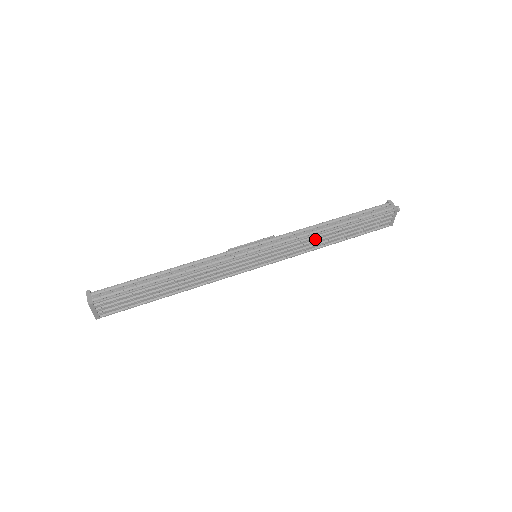
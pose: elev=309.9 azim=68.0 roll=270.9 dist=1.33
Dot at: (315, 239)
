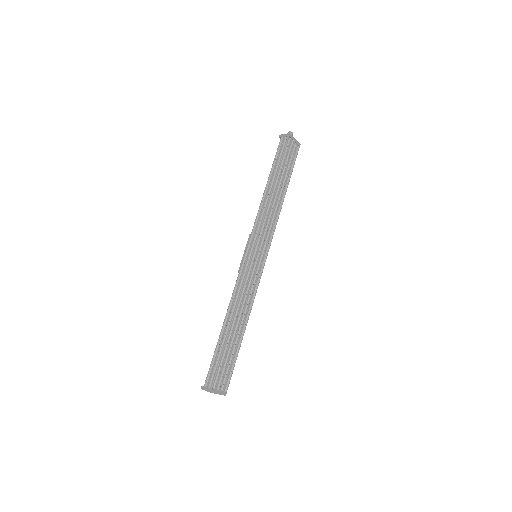
Dot at: (271, 206)
